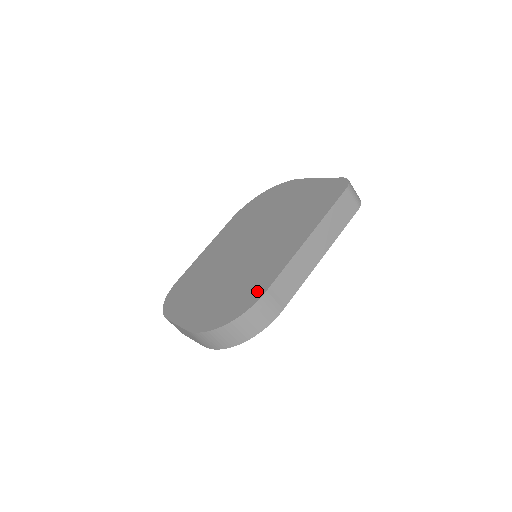
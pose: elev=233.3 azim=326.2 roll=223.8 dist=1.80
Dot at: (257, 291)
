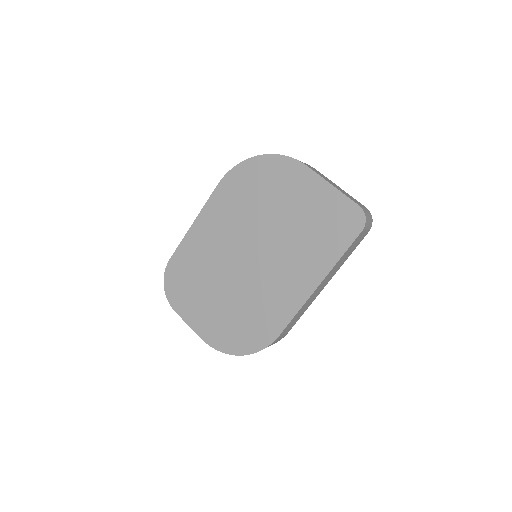
Dot at: (269, 332)
